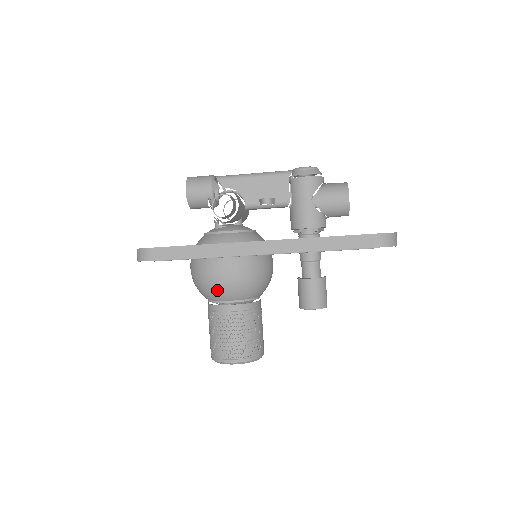
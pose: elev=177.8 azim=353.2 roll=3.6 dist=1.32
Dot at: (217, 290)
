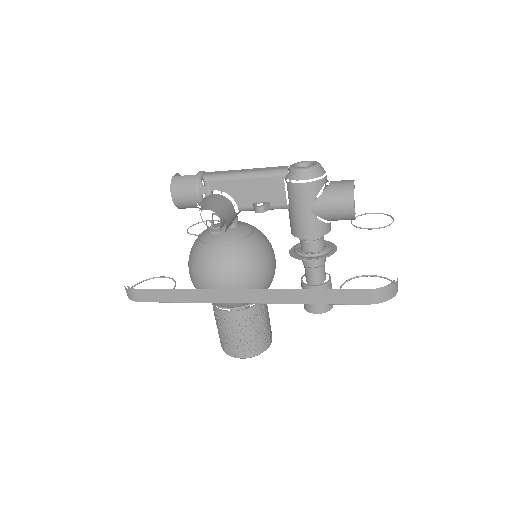
Dot at: occluded
